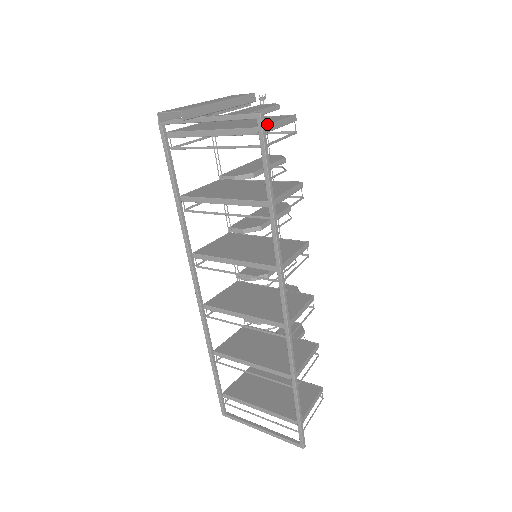
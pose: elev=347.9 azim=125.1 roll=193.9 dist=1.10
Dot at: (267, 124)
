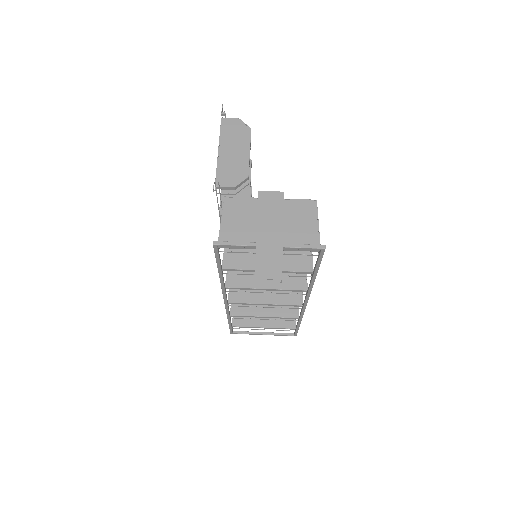
Dot at: (317, 238)
